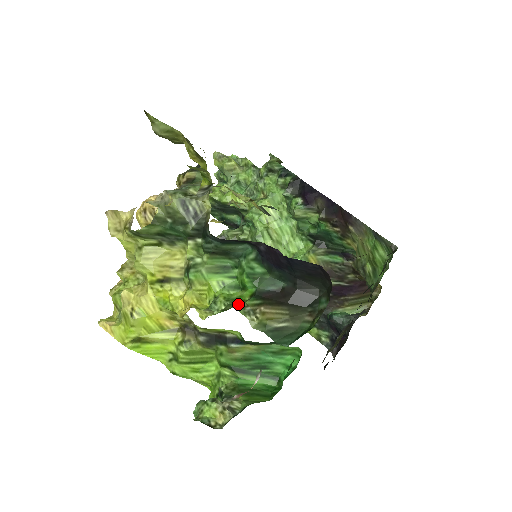
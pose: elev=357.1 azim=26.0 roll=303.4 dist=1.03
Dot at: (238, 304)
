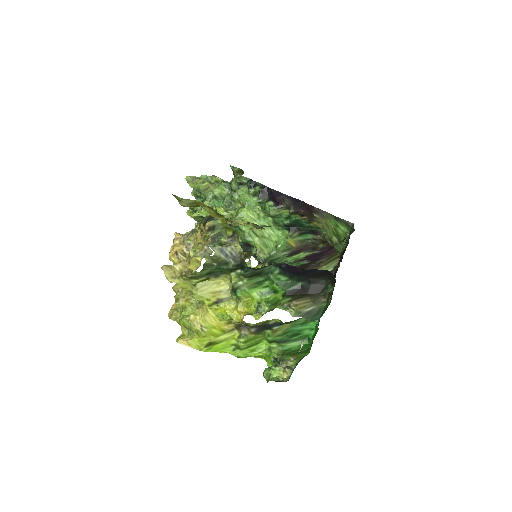
Dot at: (277, 304)
